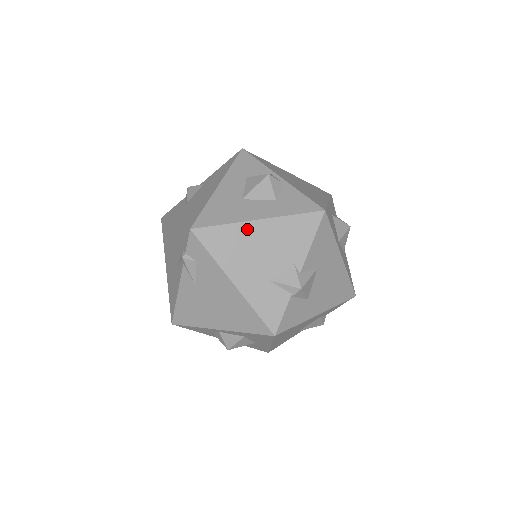
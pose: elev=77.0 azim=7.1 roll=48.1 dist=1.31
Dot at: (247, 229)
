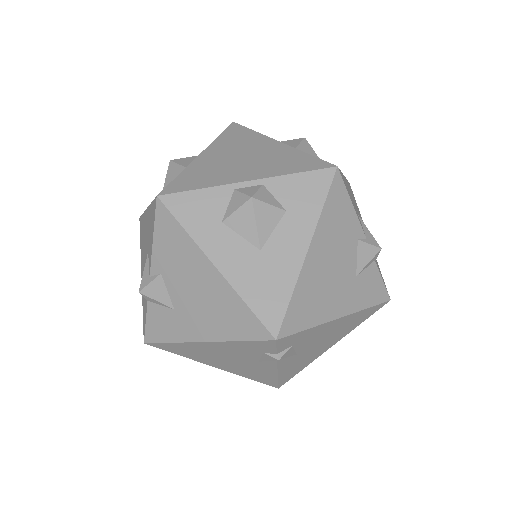
Dot at: (309, 270)
